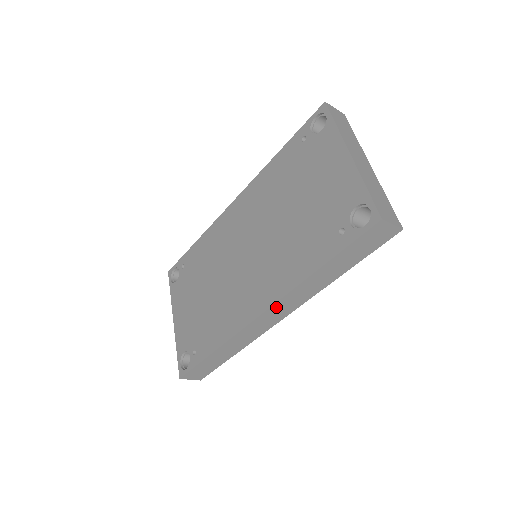
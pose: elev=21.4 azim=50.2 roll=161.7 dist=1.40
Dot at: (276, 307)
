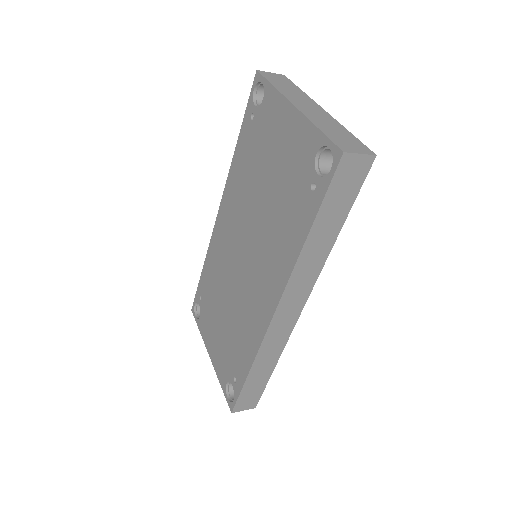
Dot at: (286, 298)
